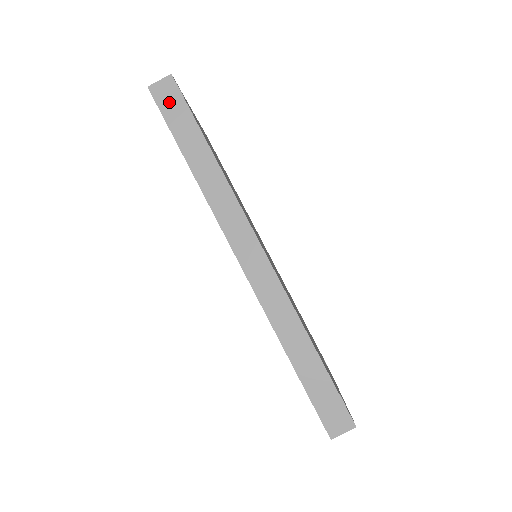
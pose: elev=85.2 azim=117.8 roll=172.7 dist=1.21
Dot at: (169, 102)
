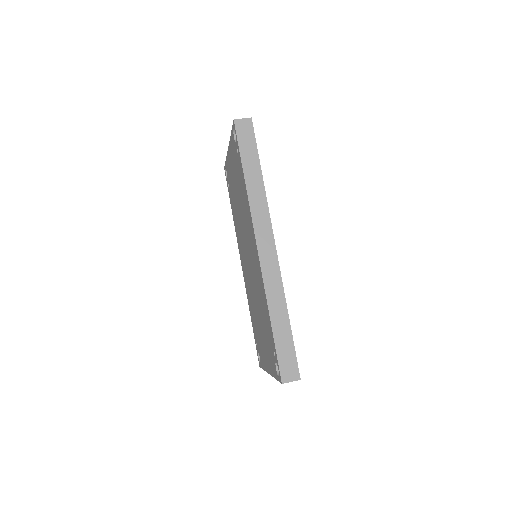
Dot at: (245, 134)
